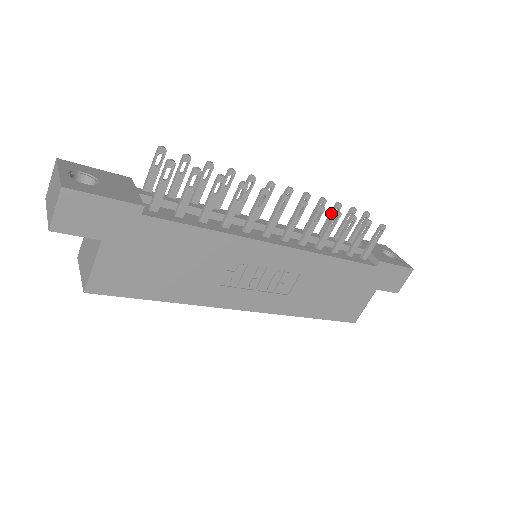
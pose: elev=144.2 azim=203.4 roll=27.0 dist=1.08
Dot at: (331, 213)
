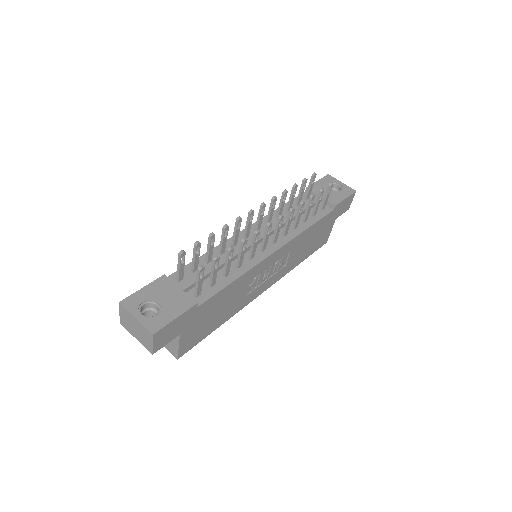
Dot at: (292, 194)
